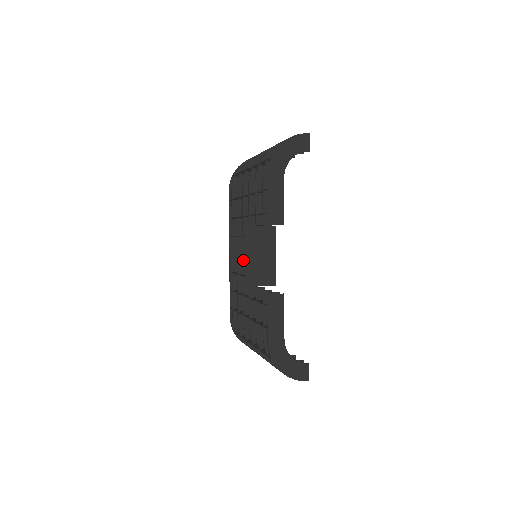
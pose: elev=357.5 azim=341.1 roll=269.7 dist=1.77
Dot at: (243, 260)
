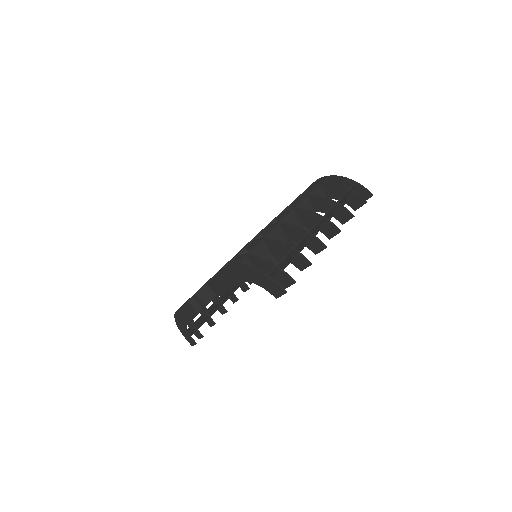
Dot at: occluded
